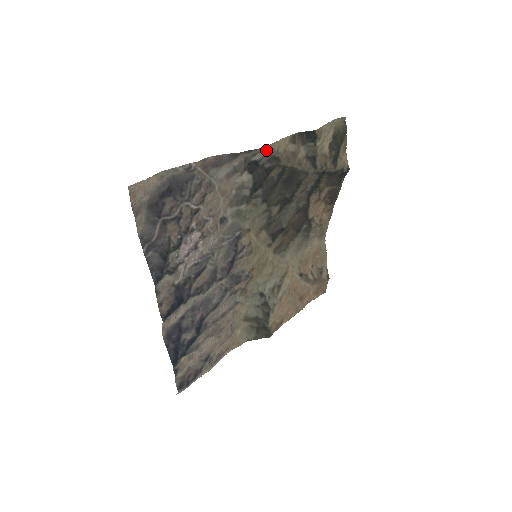
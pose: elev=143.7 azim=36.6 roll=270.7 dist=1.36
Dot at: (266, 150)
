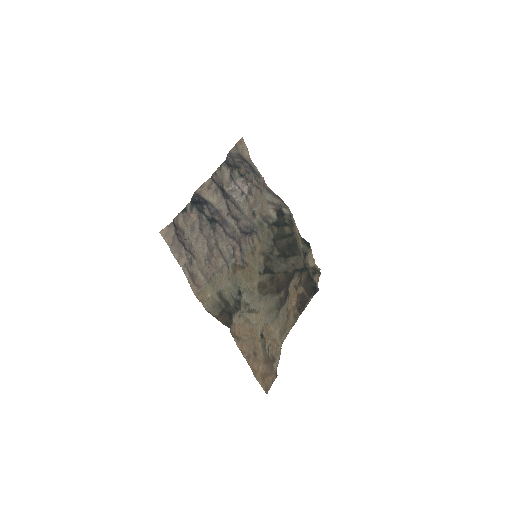
Dot at: (290, 213)
